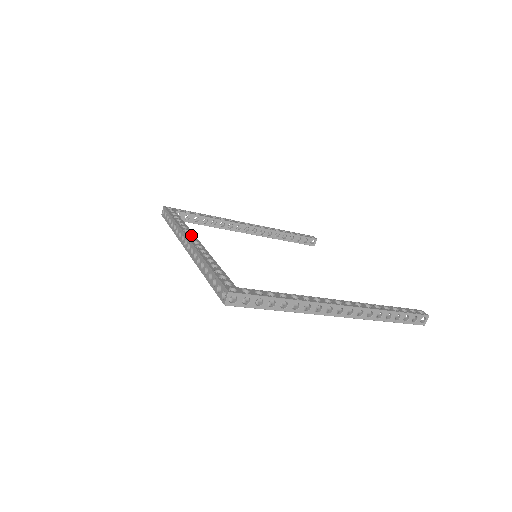
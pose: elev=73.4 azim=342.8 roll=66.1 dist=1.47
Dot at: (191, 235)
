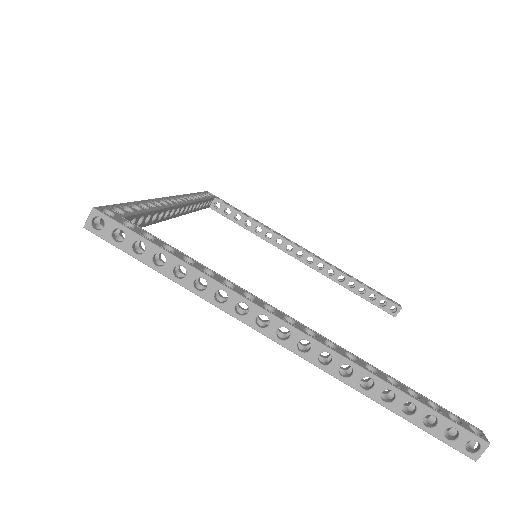
Dot at: (186, 201)
